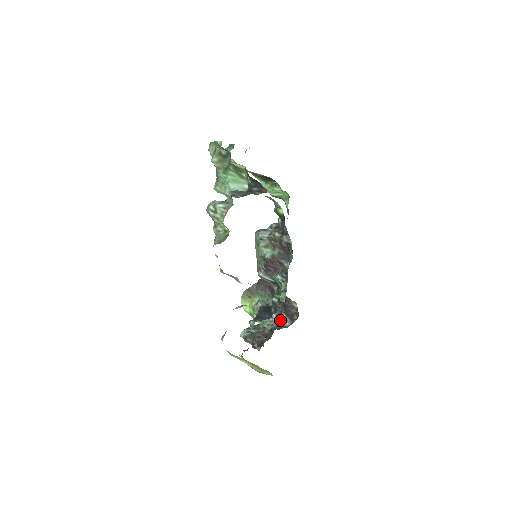
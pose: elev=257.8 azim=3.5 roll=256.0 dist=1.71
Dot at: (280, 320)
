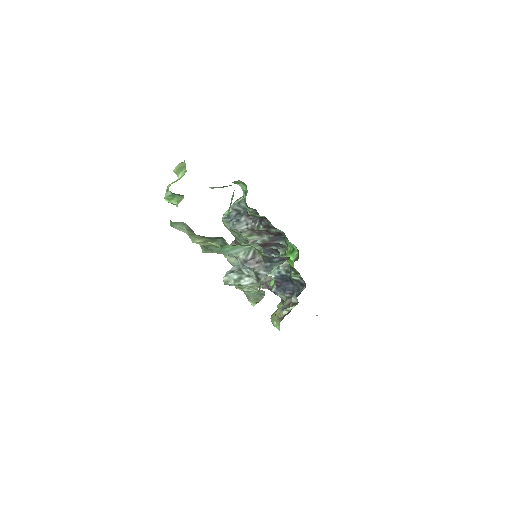
Dot at: occluded
